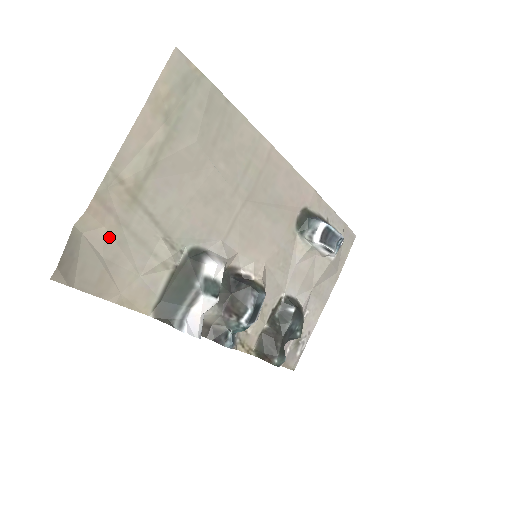
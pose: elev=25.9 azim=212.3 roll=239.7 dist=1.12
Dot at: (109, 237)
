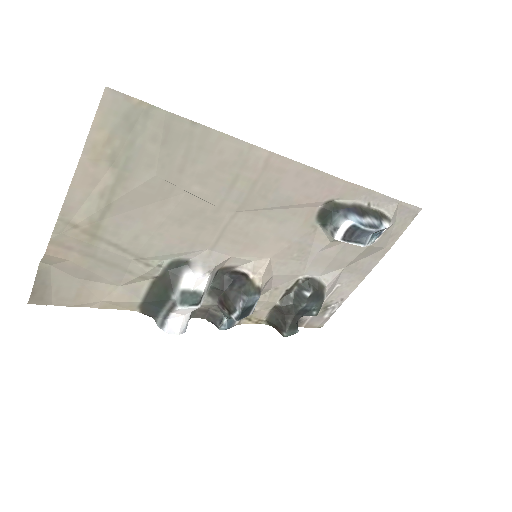
Dot at: (77, 266)
